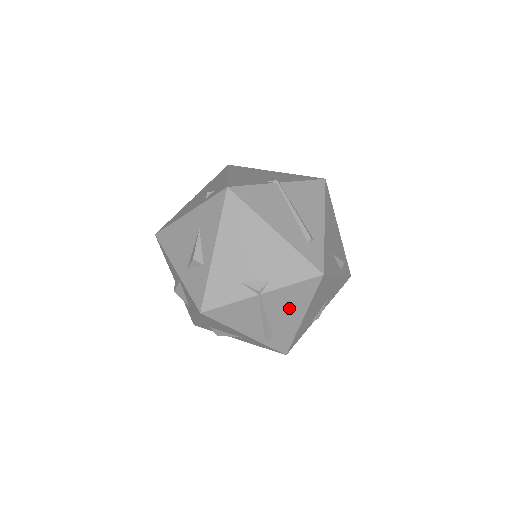
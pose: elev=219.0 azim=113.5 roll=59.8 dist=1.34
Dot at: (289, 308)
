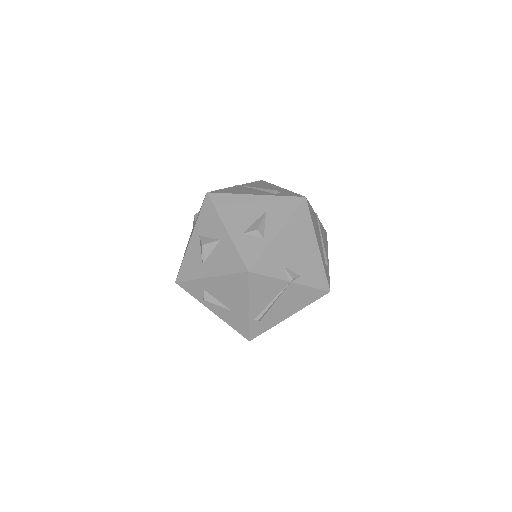
Dot at: (291, 304)
